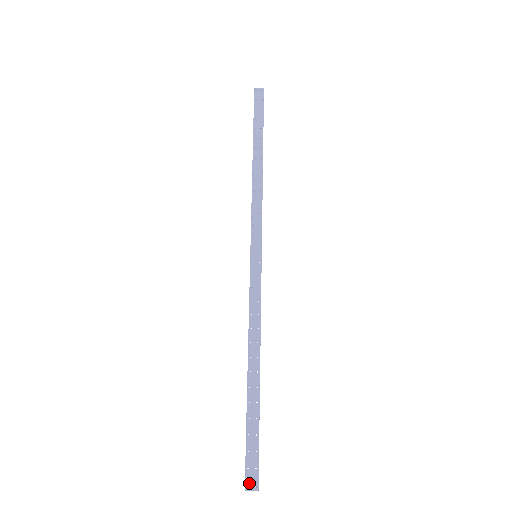
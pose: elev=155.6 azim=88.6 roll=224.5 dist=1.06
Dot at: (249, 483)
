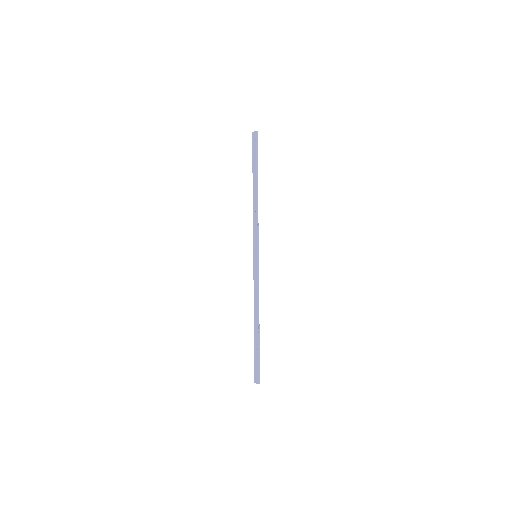
Dot at: (255, 380)
